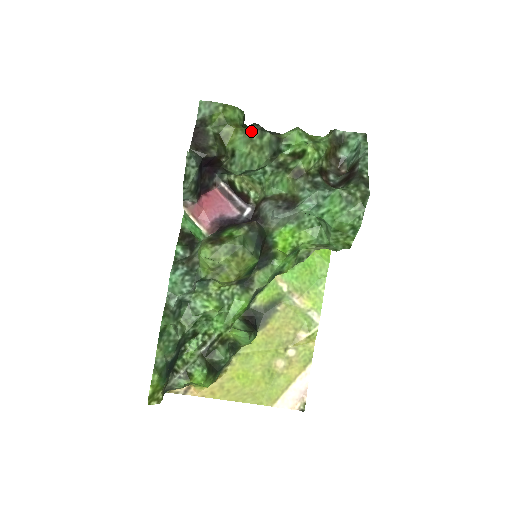
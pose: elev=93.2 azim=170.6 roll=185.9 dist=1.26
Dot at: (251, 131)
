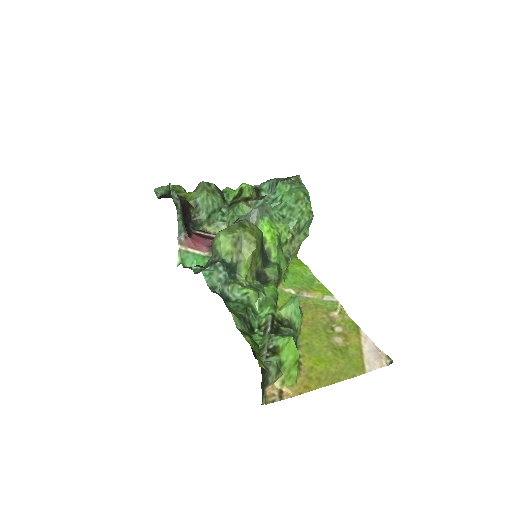
Dot at: (201, 184)
